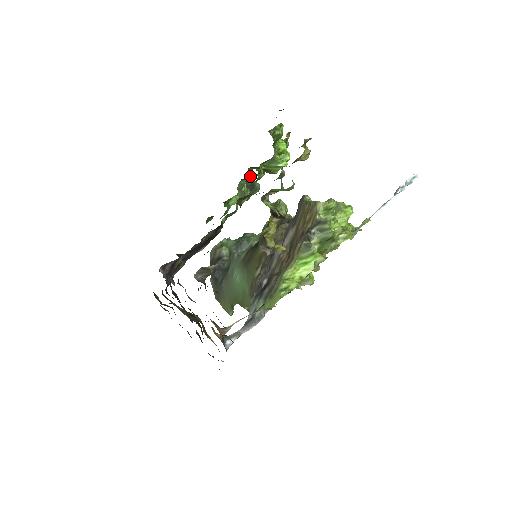
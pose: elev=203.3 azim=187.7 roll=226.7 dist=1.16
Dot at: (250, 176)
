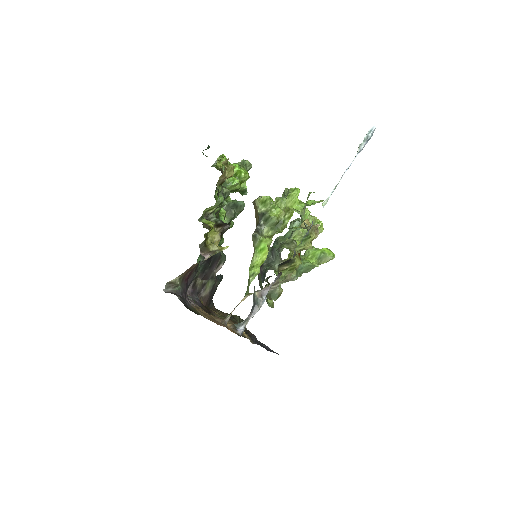
Dot at: (229, 200)
